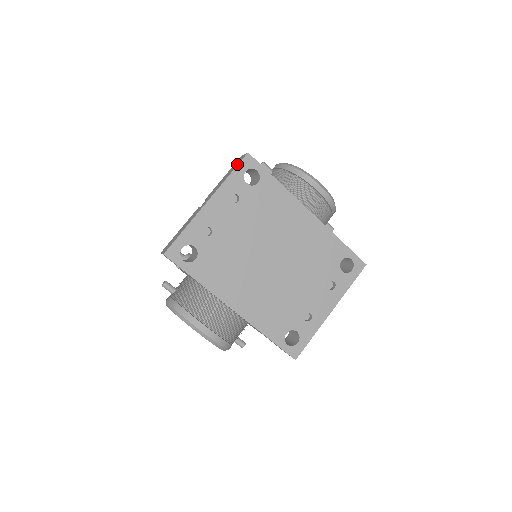
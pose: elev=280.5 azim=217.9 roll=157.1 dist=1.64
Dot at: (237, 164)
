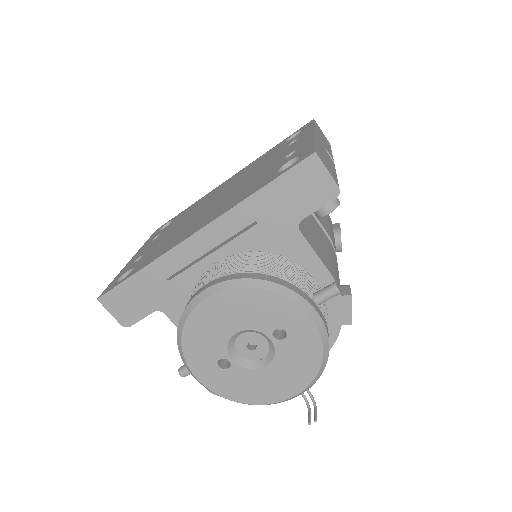
Dot at: occluded
